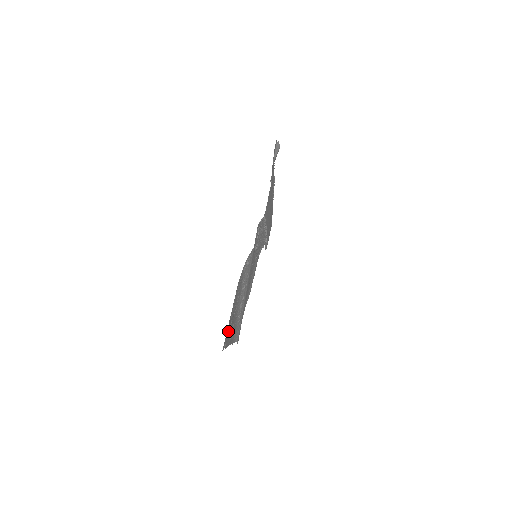
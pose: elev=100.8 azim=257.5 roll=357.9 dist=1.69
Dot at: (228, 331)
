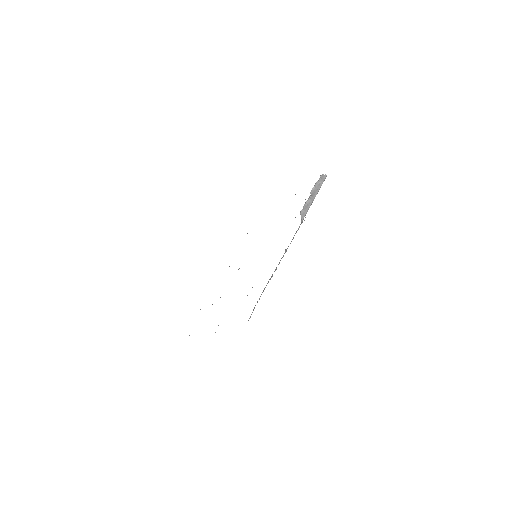
Dot at: occluded
